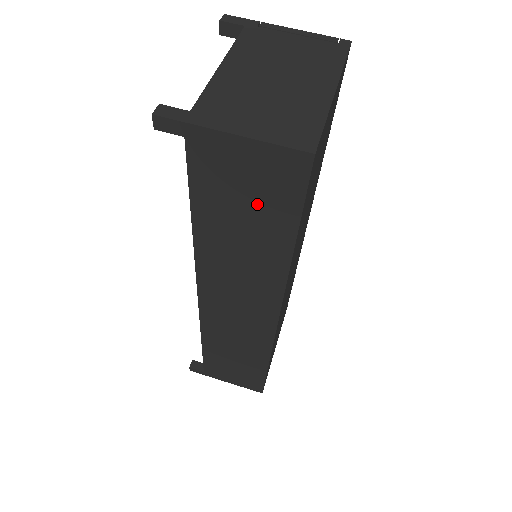
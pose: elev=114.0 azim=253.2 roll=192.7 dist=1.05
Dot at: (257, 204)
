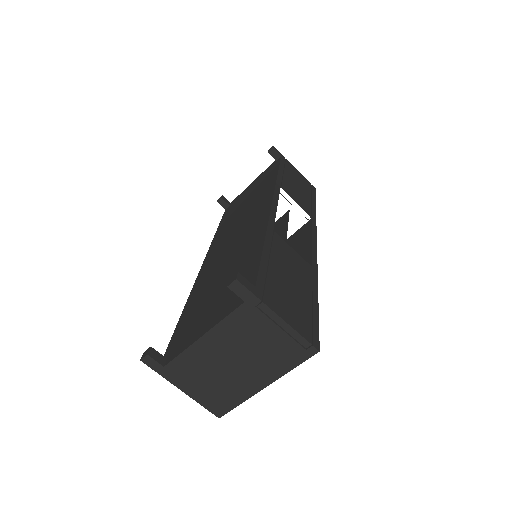
Dot at: occluded
